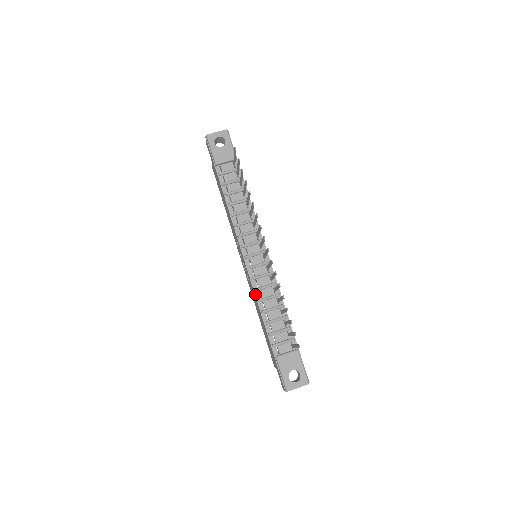
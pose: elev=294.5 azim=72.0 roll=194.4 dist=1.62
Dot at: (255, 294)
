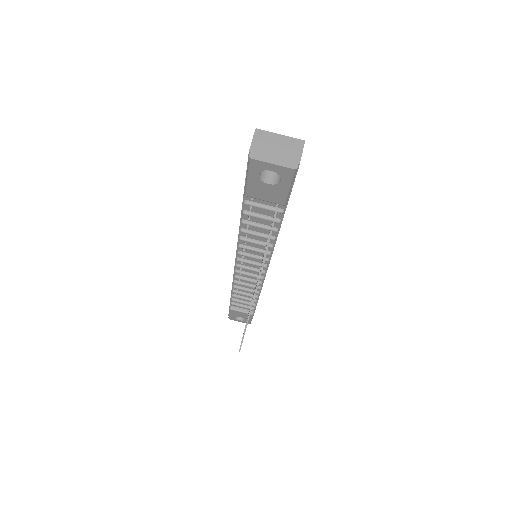
Dot at: (233, 282)
